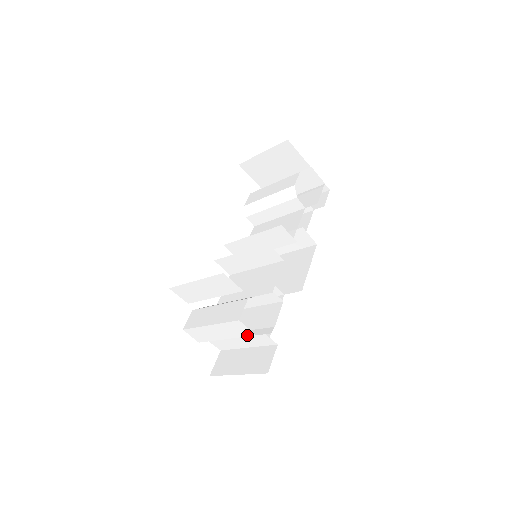
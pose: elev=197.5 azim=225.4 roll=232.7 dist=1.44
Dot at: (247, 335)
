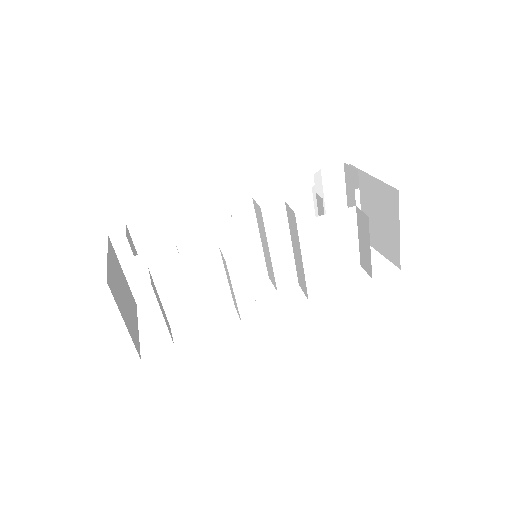
Dot at: (138, 265)
